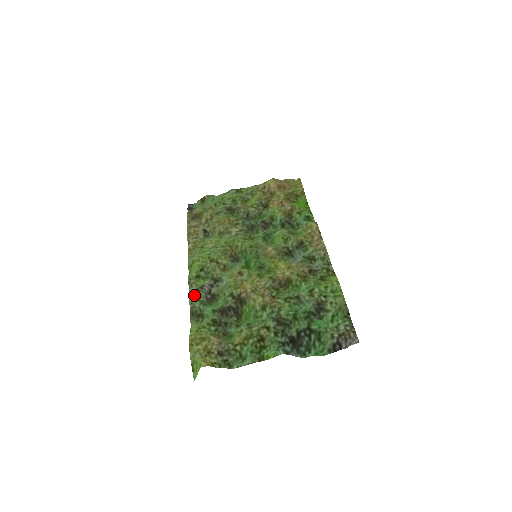
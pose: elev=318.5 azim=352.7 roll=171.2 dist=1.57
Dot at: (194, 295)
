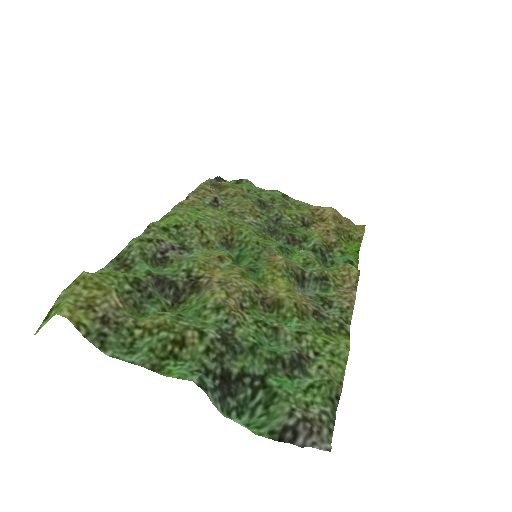
Dot at: (141, 240)
